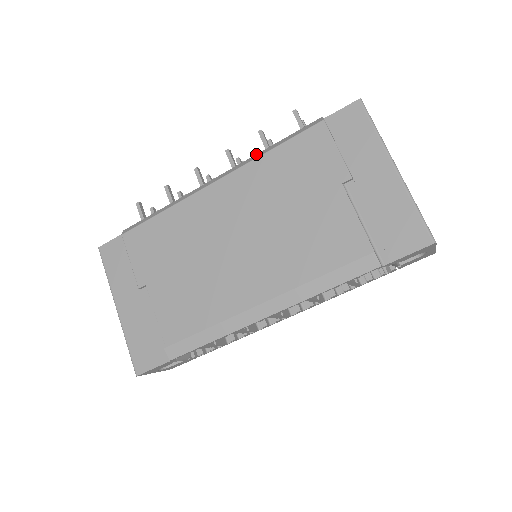
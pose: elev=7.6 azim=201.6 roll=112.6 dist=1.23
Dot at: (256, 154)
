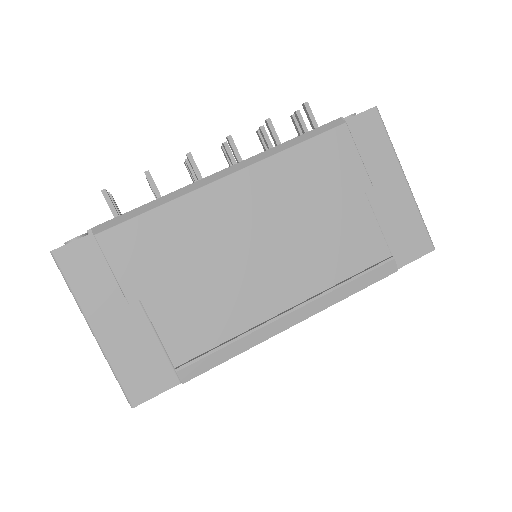
Dot at: (271, 148)
